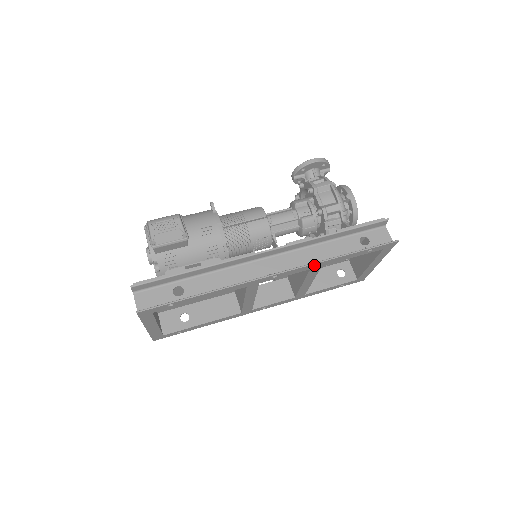
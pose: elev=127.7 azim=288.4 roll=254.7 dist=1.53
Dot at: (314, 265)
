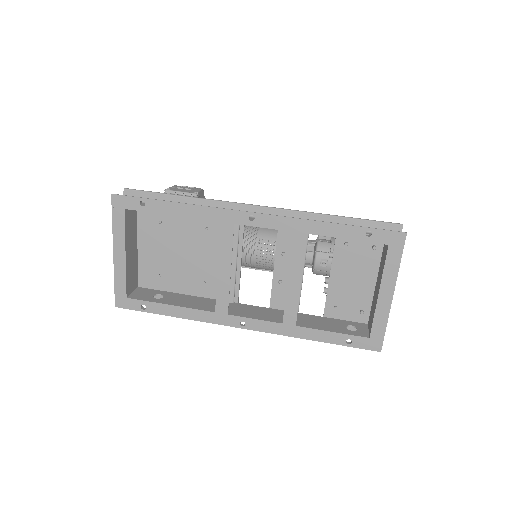
Dot at: (297, 223)
